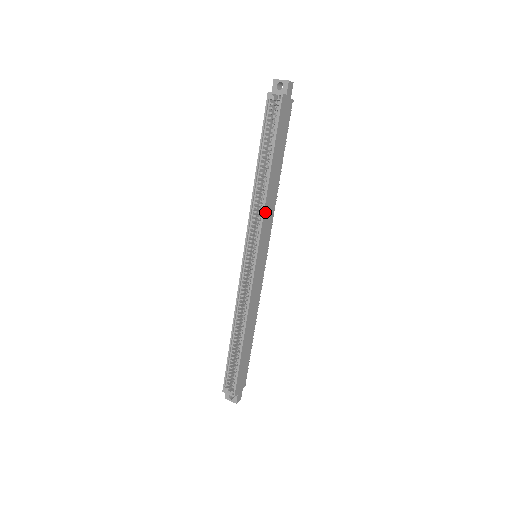
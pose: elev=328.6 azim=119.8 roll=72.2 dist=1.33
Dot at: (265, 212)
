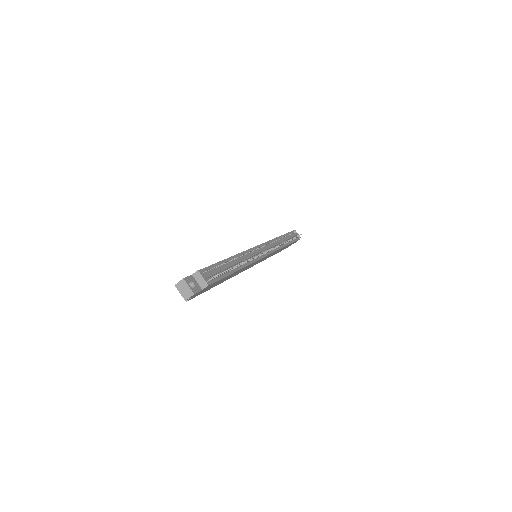
Dot at: (238, 273)
